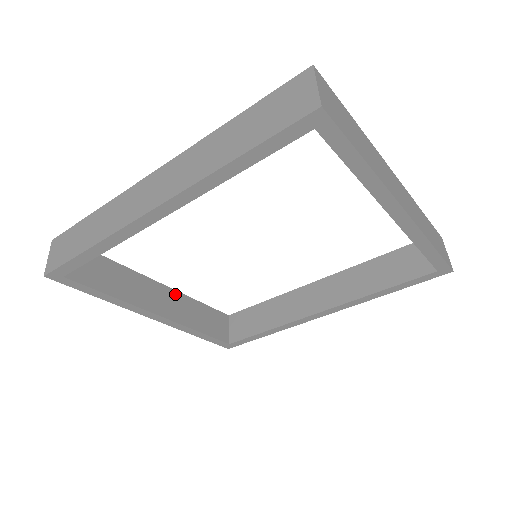
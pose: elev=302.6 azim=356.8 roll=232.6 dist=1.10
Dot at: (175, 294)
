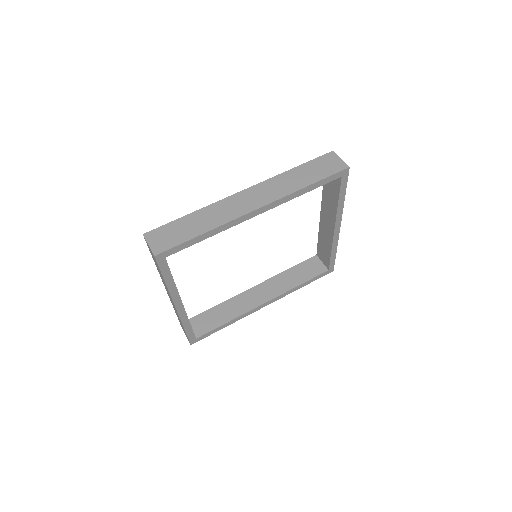
Dot at: occluded
